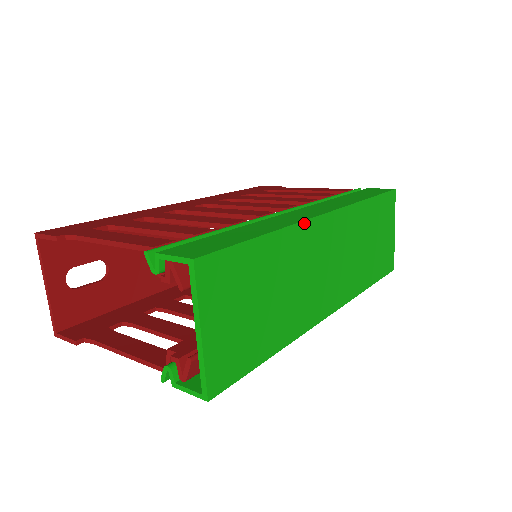
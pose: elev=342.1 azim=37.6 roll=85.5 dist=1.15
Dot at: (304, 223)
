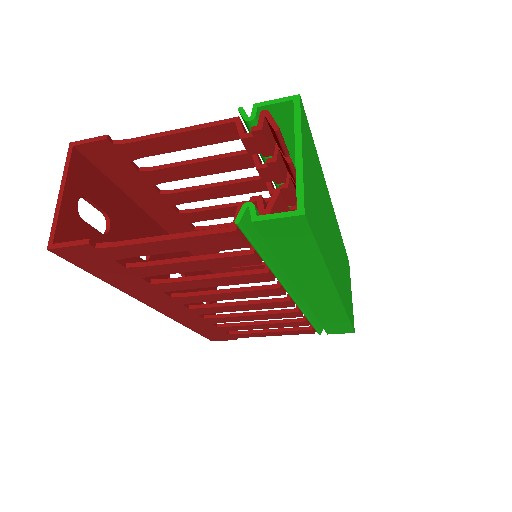
Dot at: occluded
